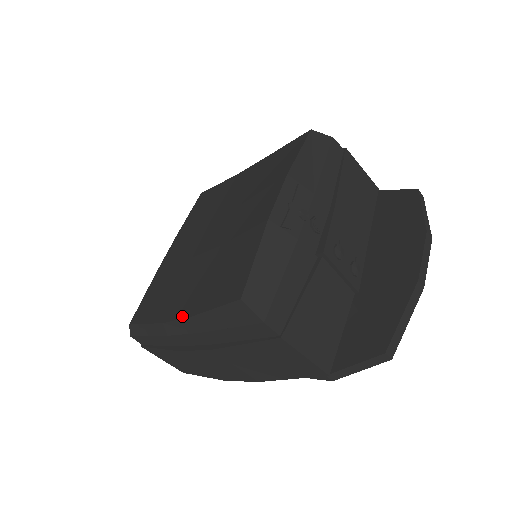
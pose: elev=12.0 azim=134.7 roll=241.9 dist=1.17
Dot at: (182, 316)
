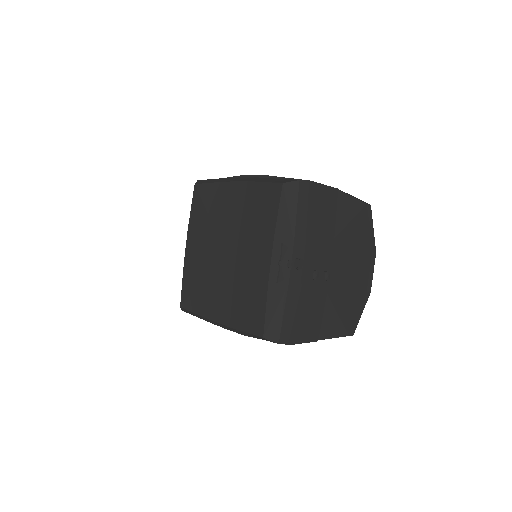
Dot at: (222, 323)
